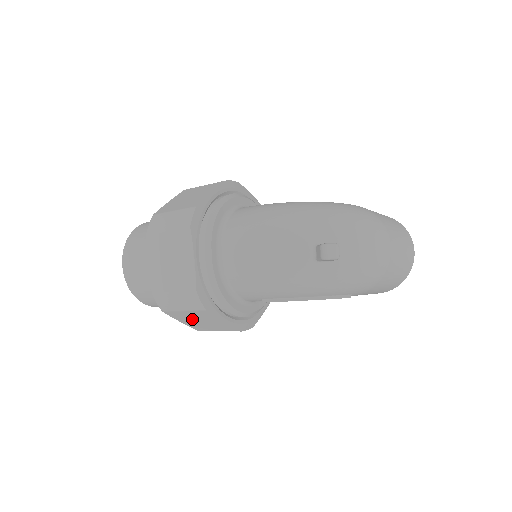
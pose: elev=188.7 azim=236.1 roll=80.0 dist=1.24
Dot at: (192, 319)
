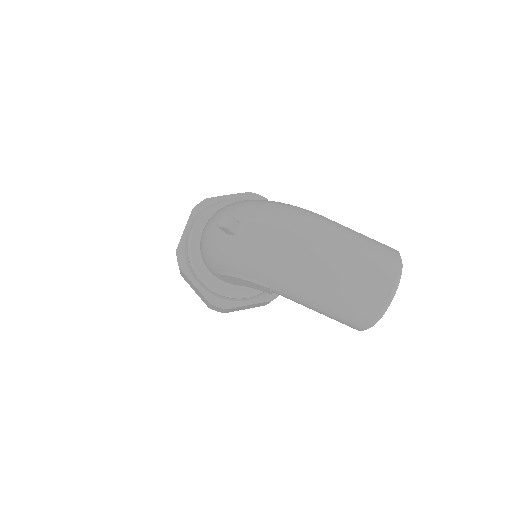
Dot at: (191, 285)
